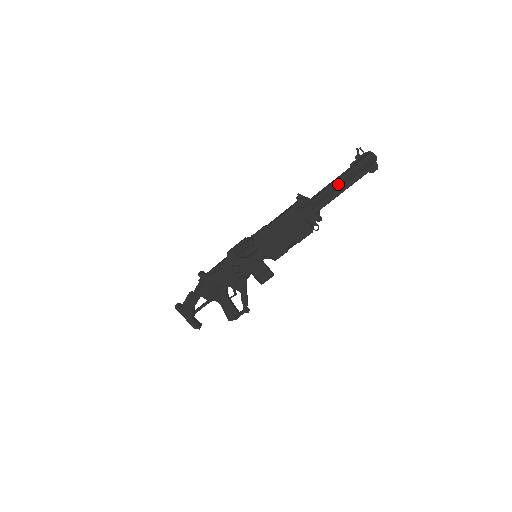
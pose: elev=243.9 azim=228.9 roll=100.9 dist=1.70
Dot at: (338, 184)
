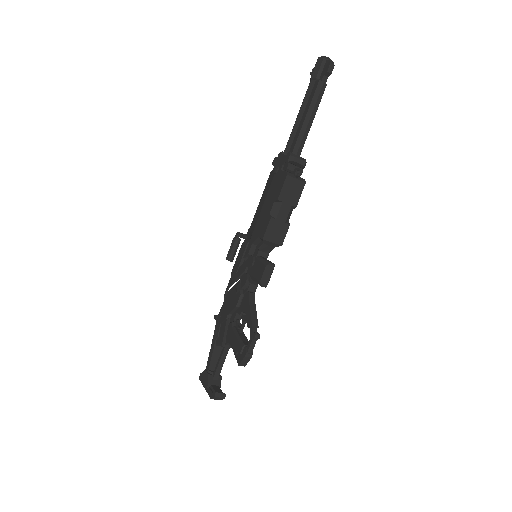
Dot at: (299, 112)
